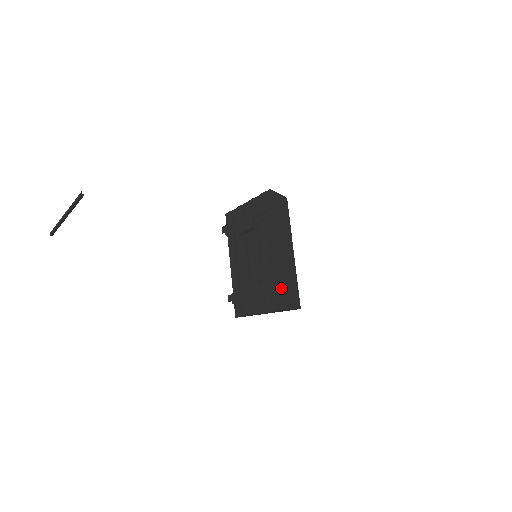
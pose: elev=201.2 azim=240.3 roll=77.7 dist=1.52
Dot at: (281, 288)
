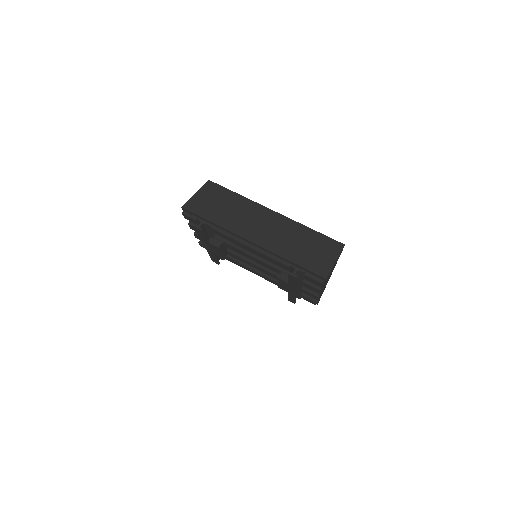
Dot at: (300, 267)
